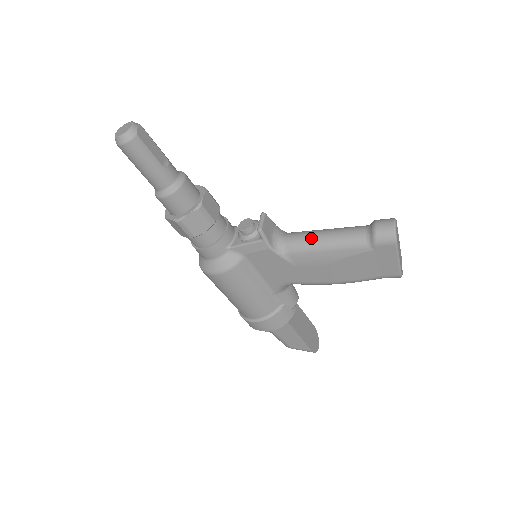
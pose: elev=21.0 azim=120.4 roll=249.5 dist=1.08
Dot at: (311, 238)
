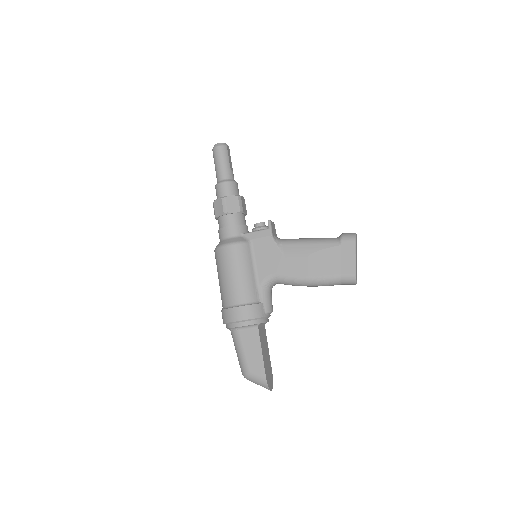
Dot at: (300, 238)
